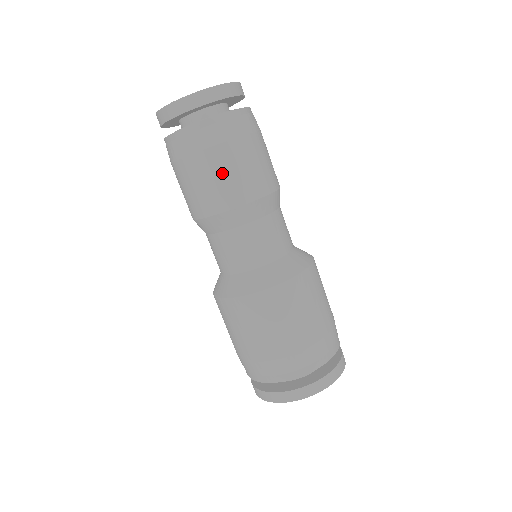
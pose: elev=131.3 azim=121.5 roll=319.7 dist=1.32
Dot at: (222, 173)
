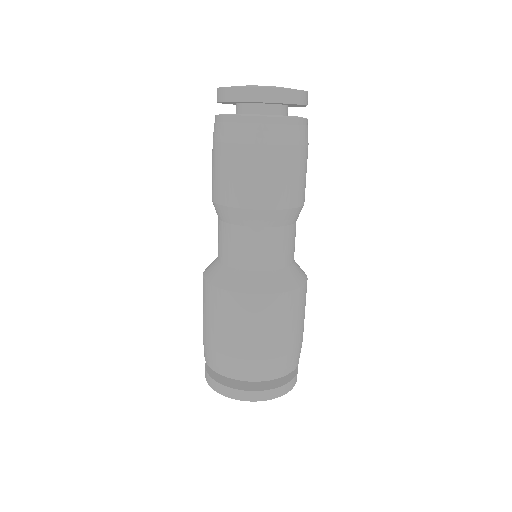
Dot at: (246, 172)
